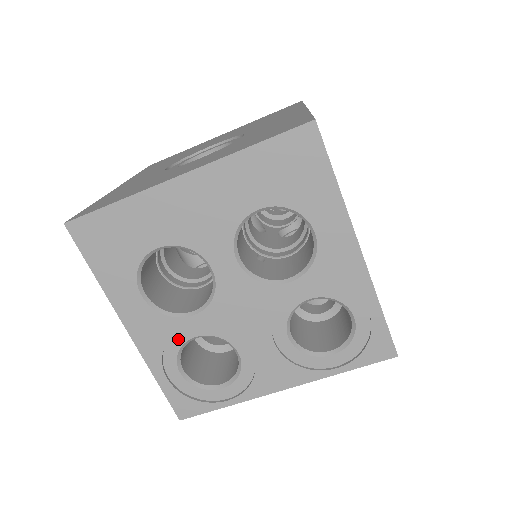
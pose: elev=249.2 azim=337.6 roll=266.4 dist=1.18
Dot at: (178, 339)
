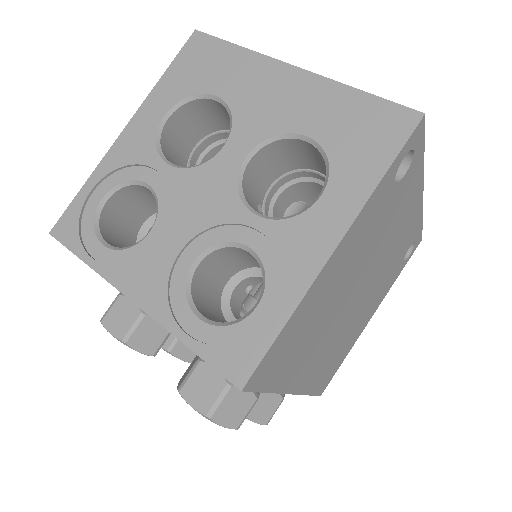
Dot at: (137, 172)
